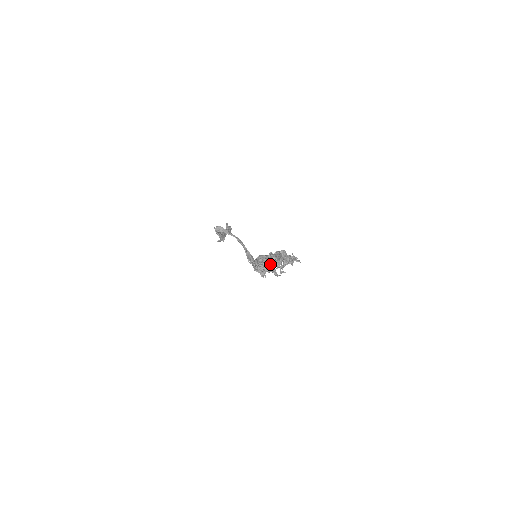
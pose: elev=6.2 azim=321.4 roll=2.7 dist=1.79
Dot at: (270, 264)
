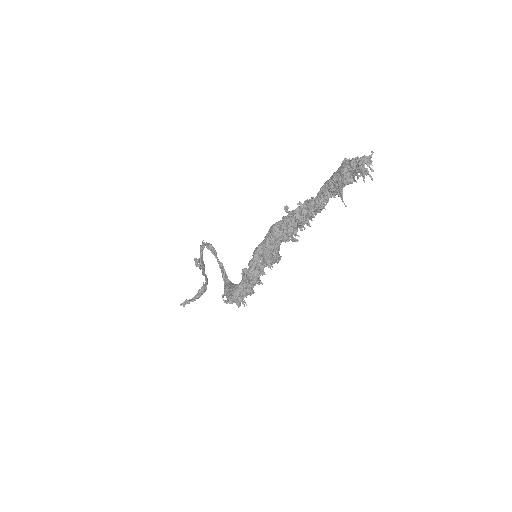
Dot at: occluded
